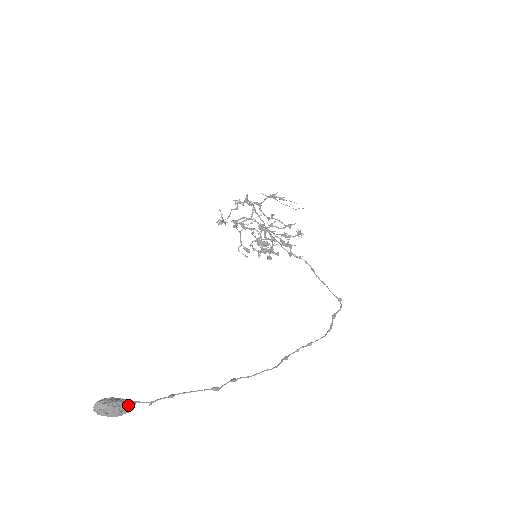
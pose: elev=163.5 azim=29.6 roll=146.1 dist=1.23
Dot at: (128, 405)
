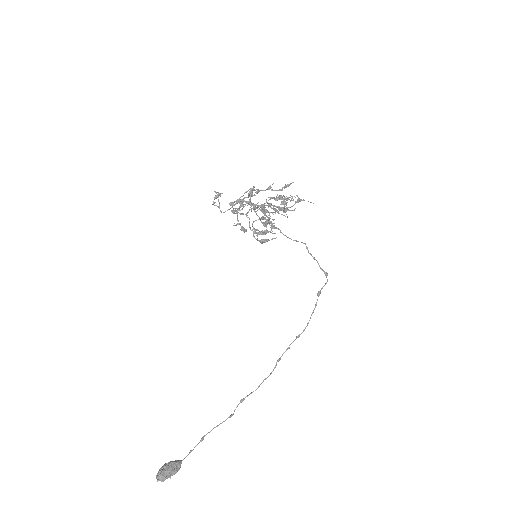
Dot at: (178, 469)
